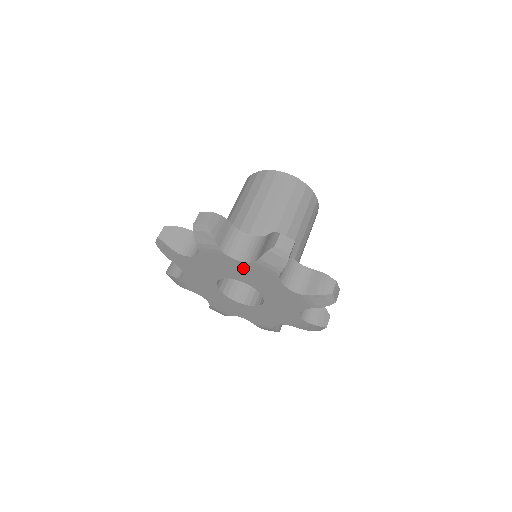
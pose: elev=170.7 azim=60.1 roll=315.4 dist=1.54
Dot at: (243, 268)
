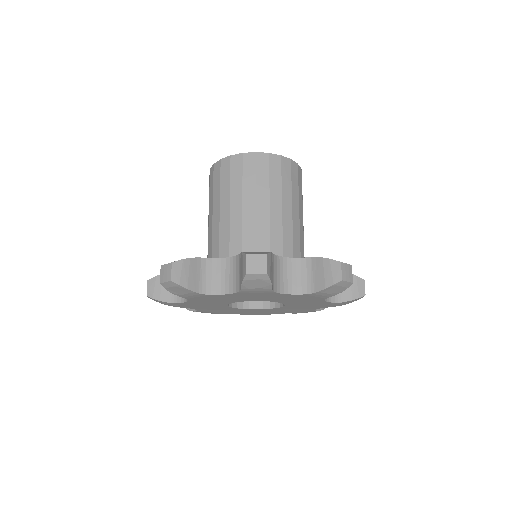
Dot at: (287, 297)
